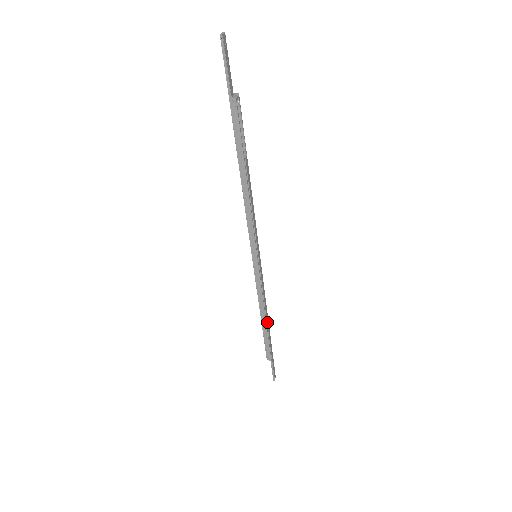
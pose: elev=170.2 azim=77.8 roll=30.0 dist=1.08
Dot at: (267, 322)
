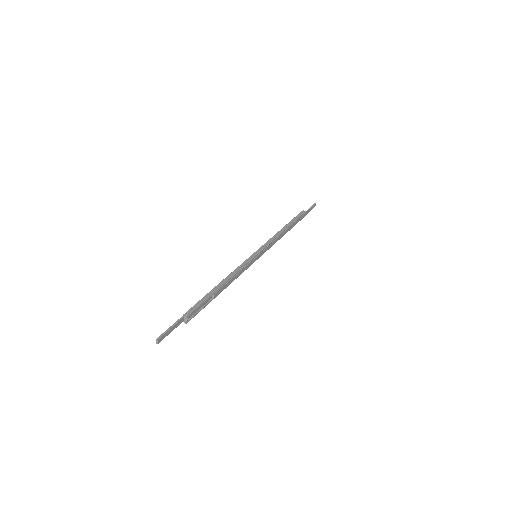
Dot at: occluded
